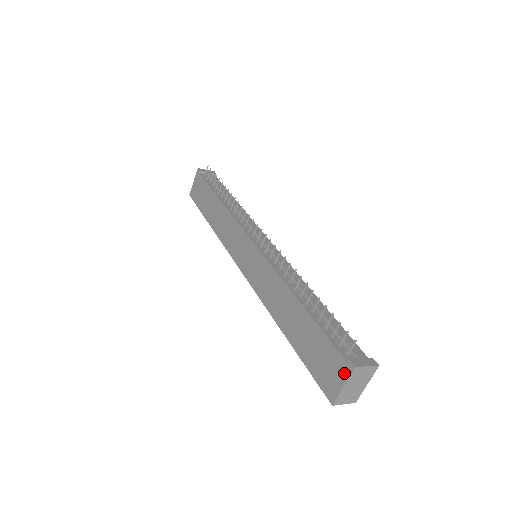
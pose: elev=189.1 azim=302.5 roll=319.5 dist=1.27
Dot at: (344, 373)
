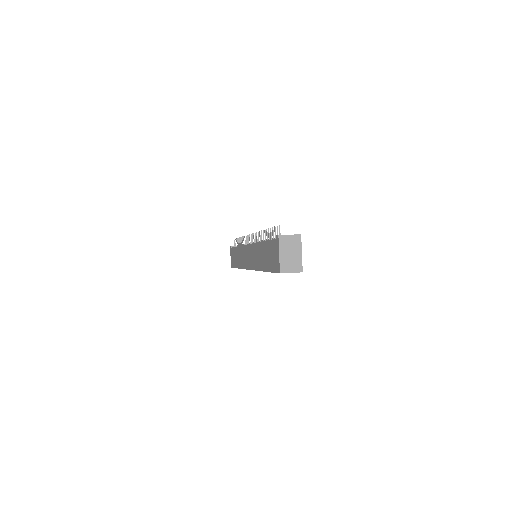
Dot at: (277, 246)
